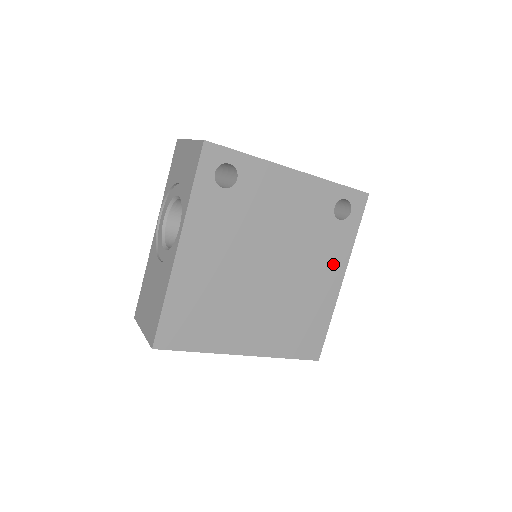
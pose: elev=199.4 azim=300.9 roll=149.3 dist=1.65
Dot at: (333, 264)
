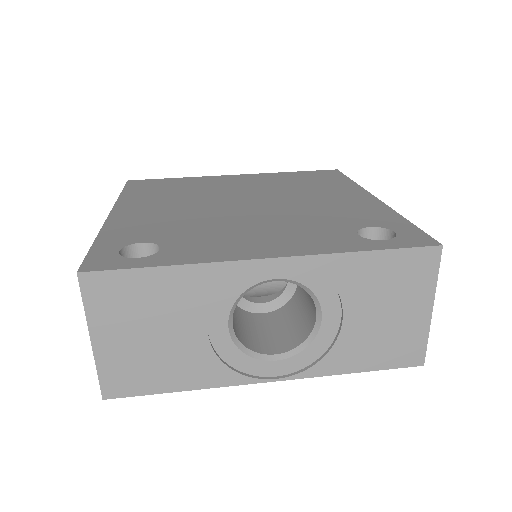
Dot at: occluded
